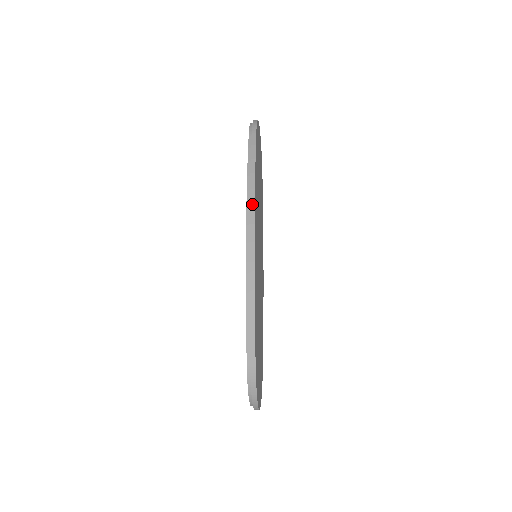
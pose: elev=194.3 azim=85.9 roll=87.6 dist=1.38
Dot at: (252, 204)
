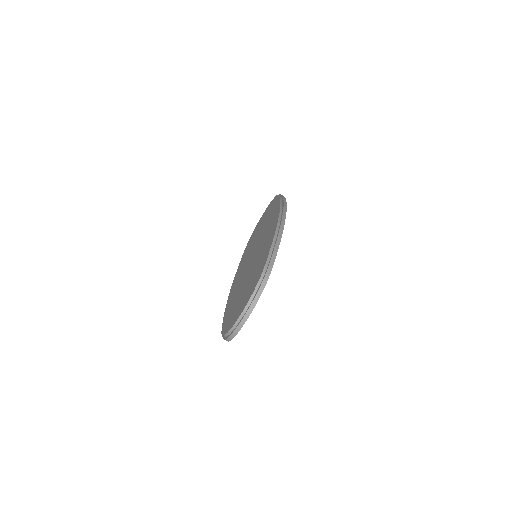
Dot at: (285, 206)
